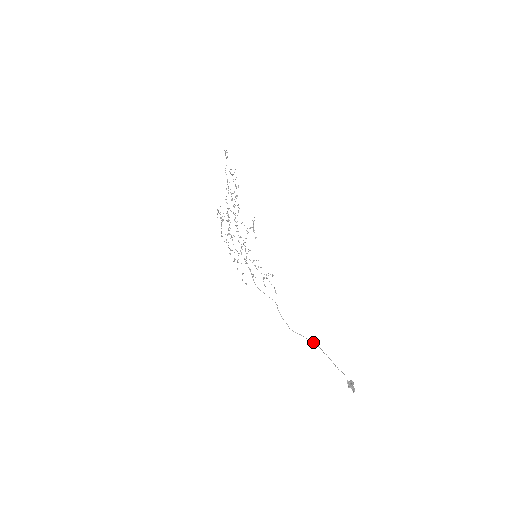
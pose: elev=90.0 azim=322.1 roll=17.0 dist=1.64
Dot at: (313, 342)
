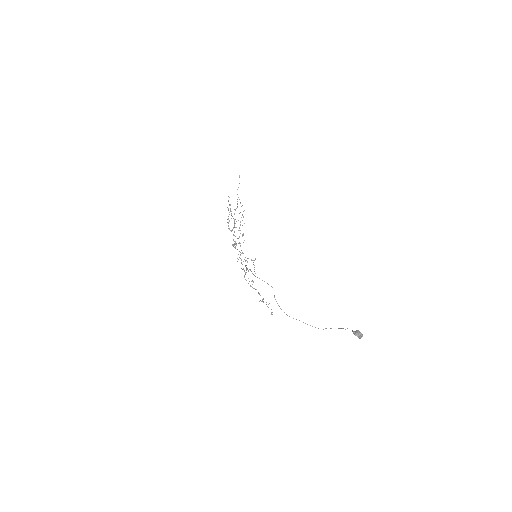
Dot at: (312, 326)
